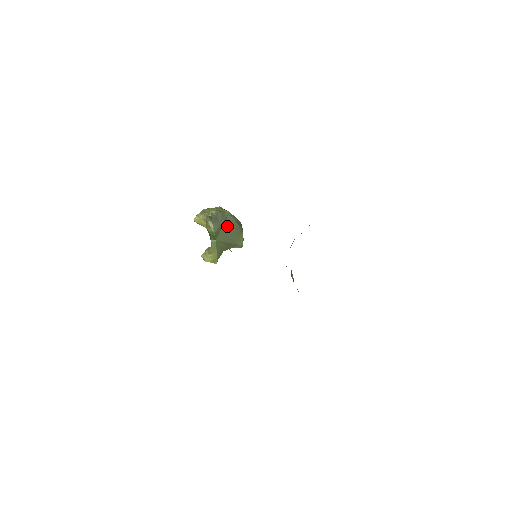
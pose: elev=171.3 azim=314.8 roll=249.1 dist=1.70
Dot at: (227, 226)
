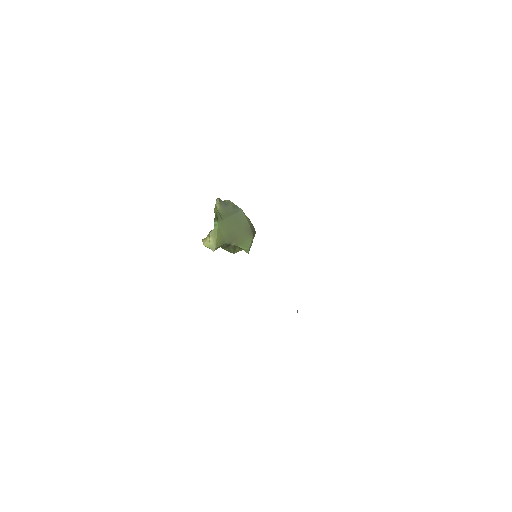
Dot at: (236, 219)
